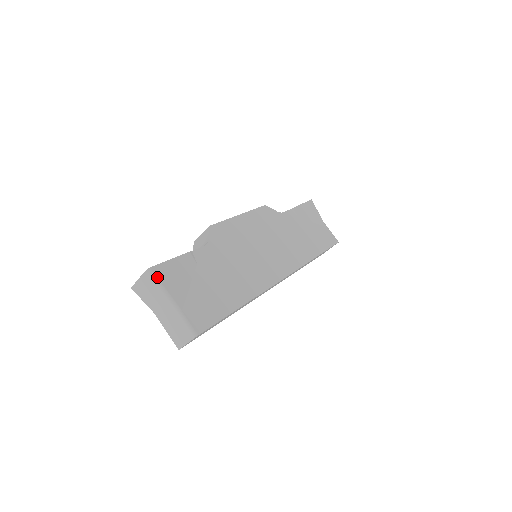
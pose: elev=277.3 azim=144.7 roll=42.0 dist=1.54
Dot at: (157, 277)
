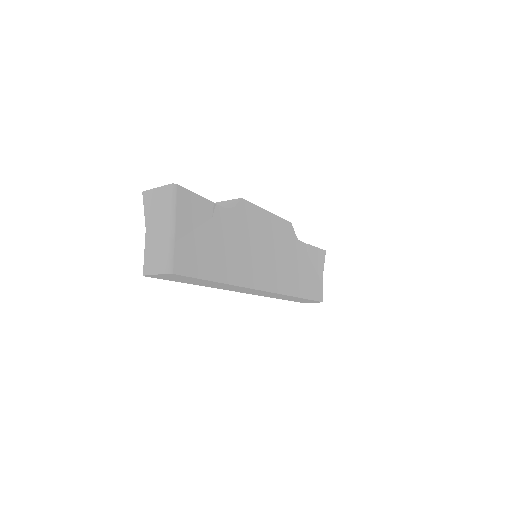
Dot at: (176, 197)
